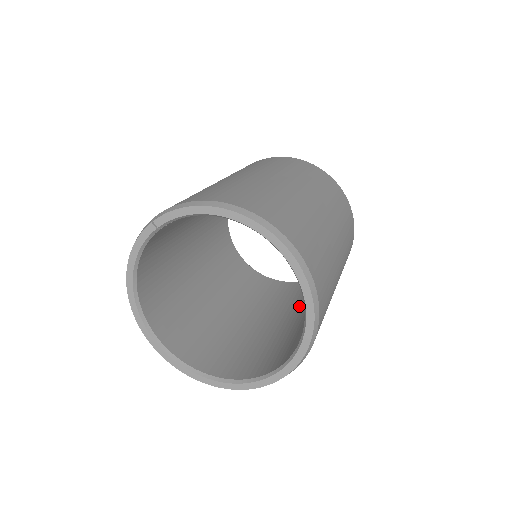
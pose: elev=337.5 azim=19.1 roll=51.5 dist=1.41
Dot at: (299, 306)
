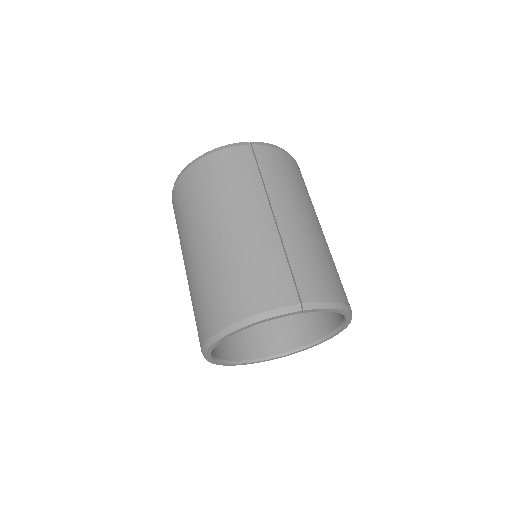
Dot at: occluded
